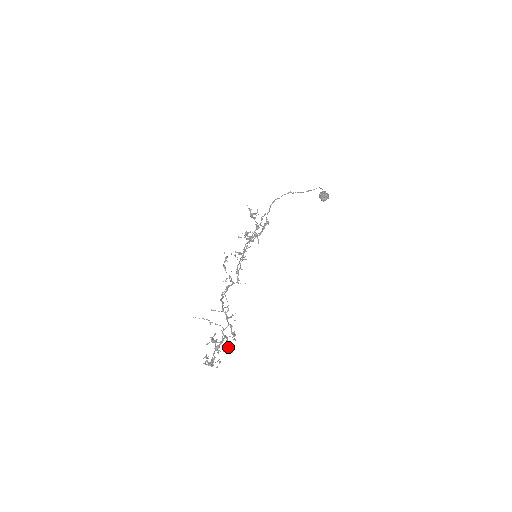
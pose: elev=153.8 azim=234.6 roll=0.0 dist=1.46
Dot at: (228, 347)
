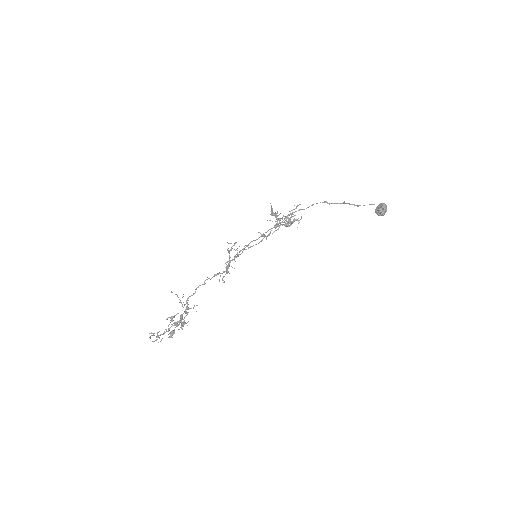
Dot at: (173, 332)
